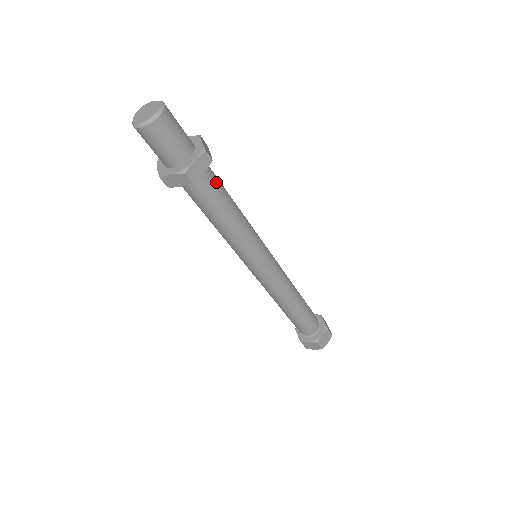
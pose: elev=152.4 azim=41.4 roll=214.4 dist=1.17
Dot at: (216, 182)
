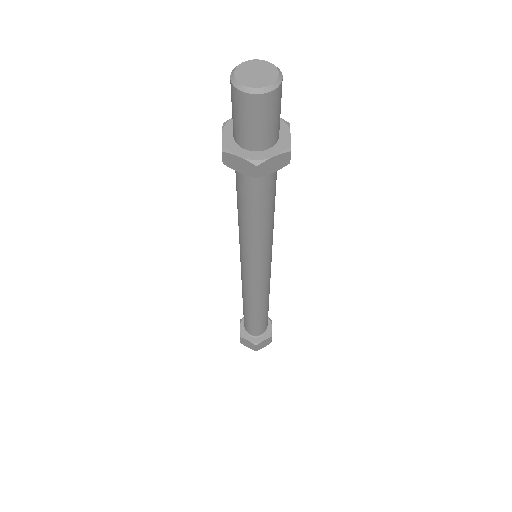
Dot at: occluded
